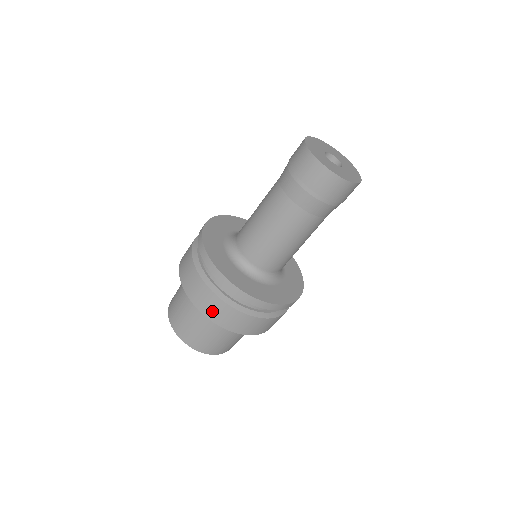
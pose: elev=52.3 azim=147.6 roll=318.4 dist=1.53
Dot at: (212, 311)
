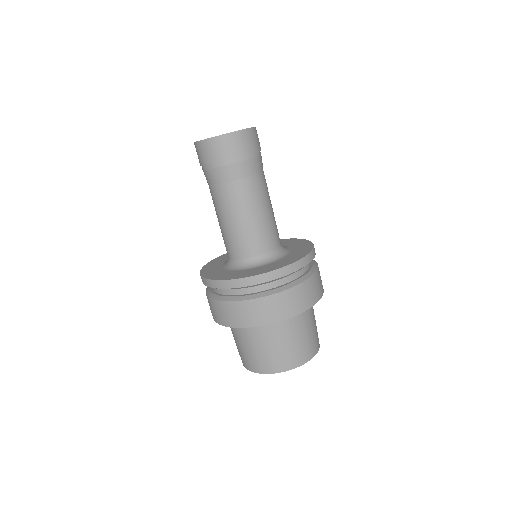
Dot at: (260, 316)
